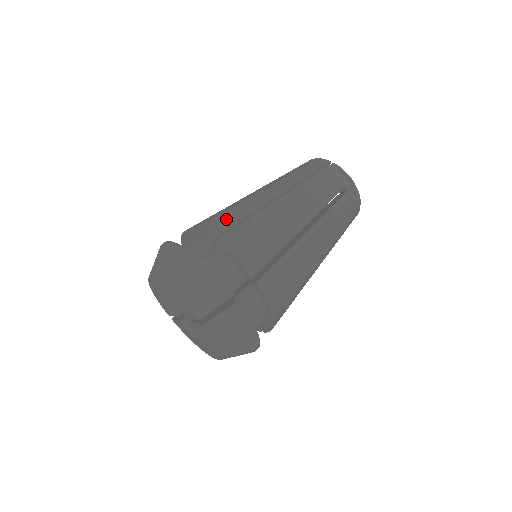
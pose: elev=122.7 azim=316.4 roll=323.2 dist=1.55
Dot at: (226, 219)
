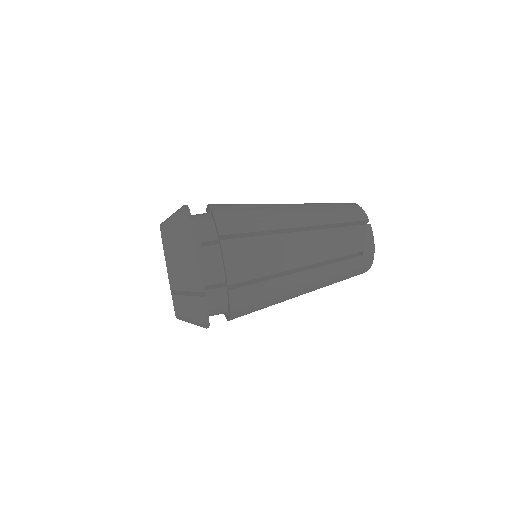
Dot at: occluded
